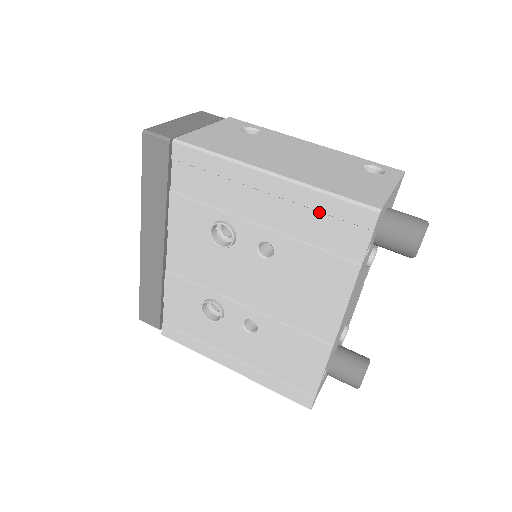
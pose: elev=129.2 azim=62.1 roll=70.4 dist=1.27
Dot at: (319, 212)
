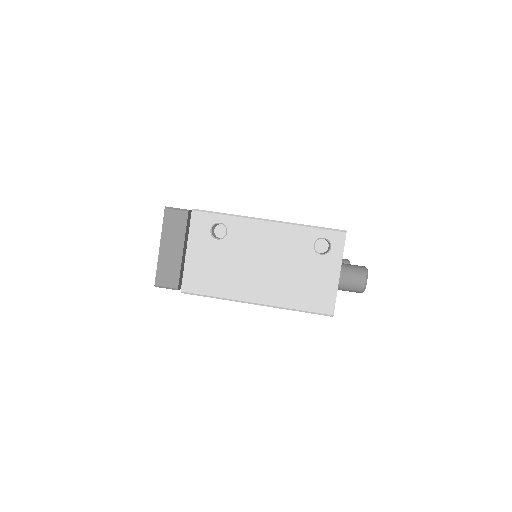
Dot at: occluded
